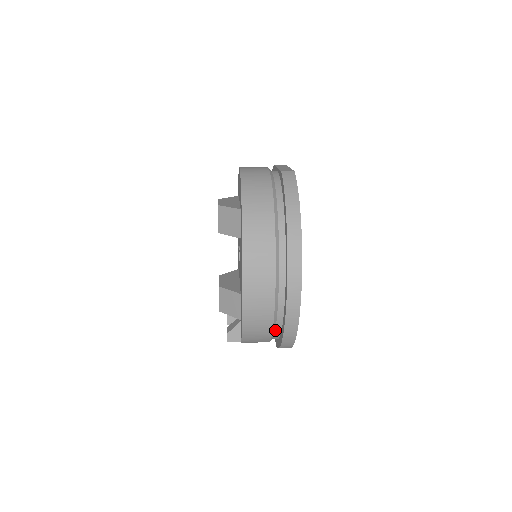
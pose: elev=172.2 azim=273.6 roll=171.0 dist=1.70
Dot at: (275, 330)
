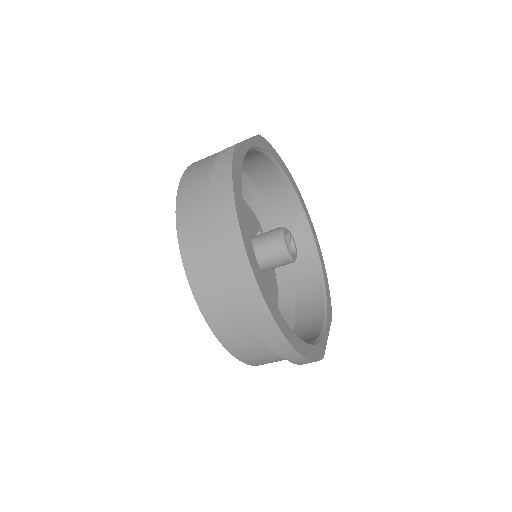
Dot at: occluded
